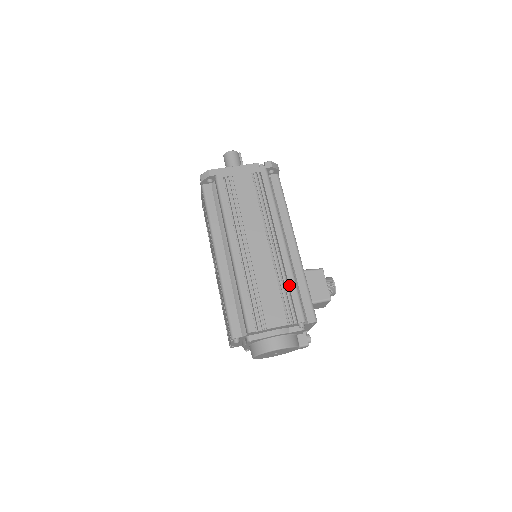
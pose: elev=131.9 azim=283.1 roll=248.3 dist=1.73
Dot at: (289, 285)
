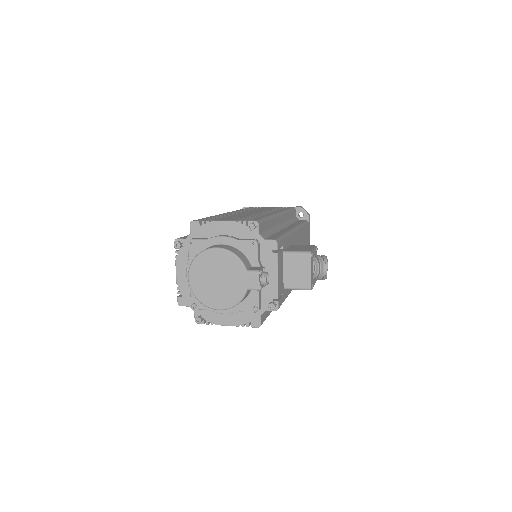
Dot at: (260, 216)
